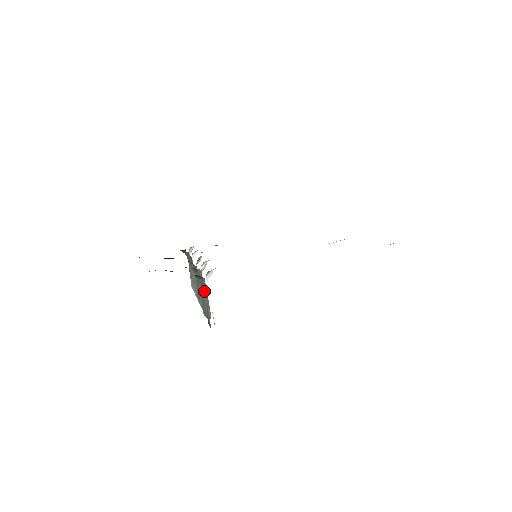
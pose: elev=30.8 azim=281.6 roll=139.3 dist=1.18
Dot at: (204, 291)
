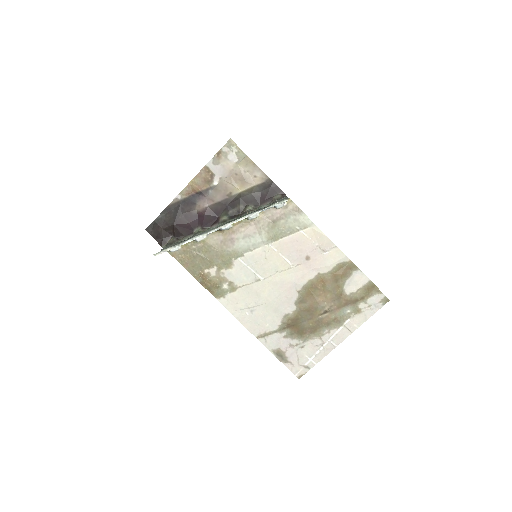
Dot at: occluded
